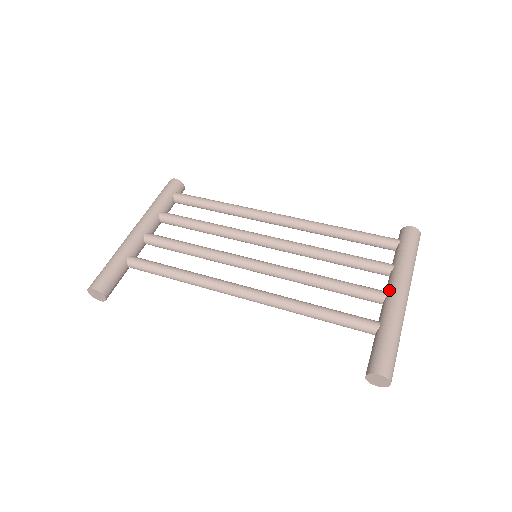
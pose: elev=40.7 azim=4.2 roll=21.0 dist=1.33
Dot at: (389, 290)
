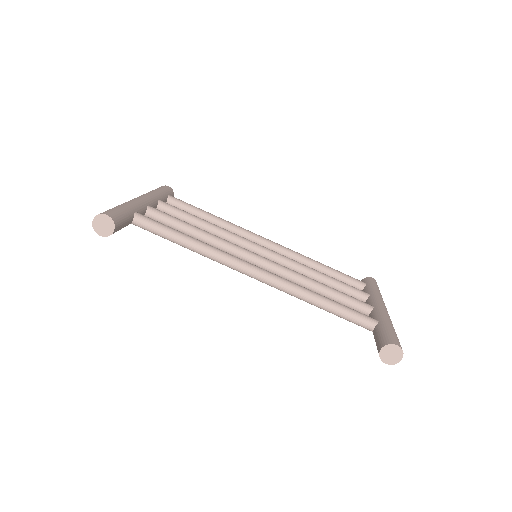
Dot at: (374, 304)
